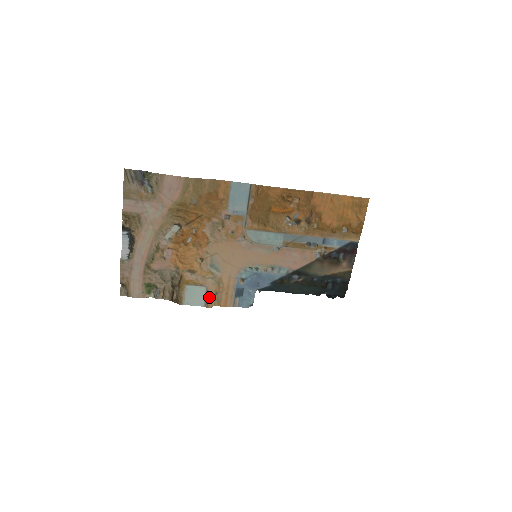
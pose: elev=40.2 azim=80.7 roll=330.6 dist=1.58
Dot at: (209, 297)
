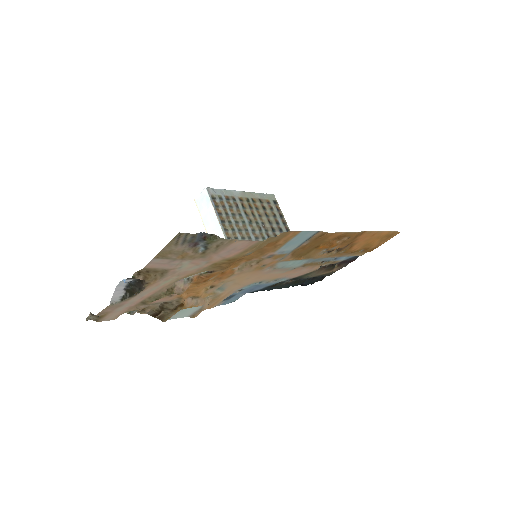
Dot at: (200, 312)
